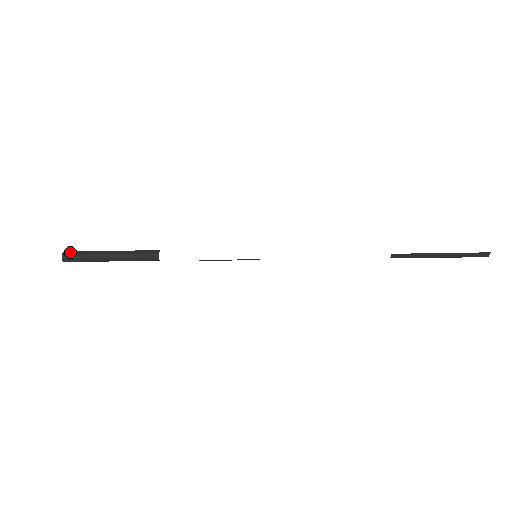
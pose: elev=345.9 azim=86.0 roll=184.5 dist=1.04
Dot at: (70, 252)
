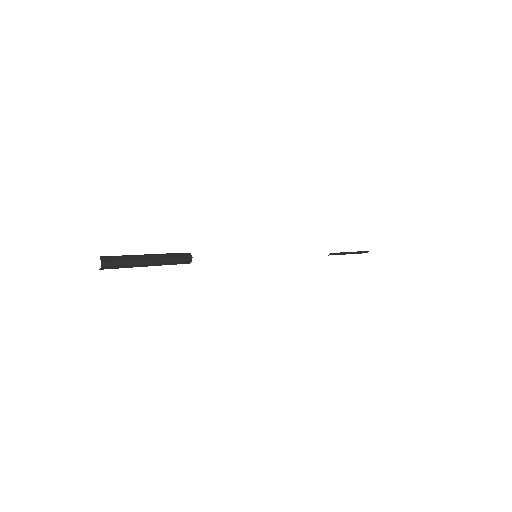
Dot at: (108, 258)
